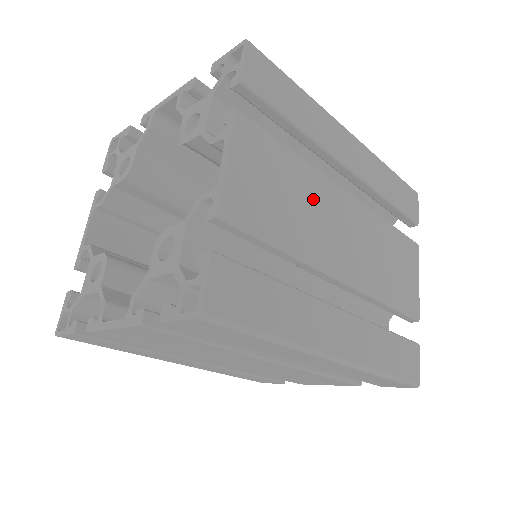
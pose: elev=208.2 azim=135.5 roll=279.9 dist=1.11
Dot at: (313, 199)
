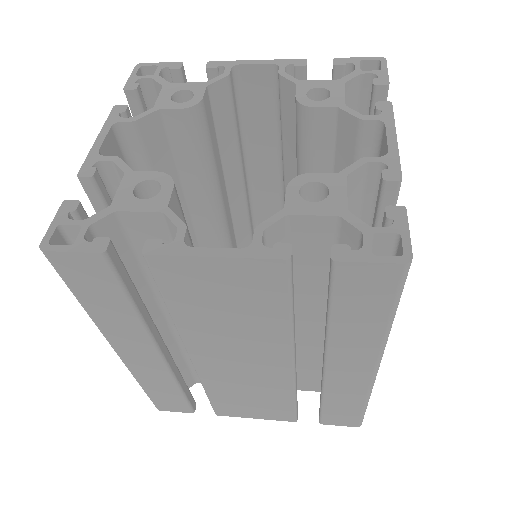
Dot at: occluded
